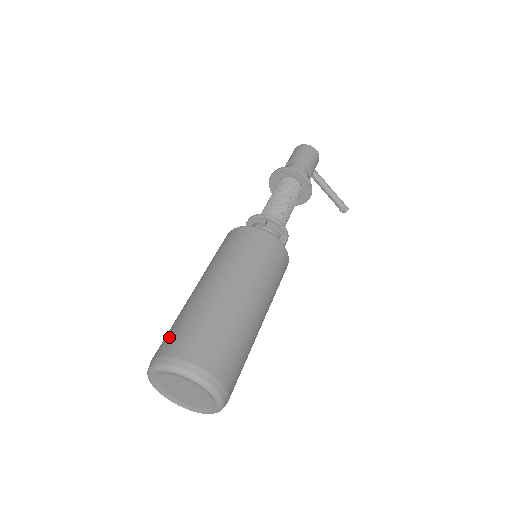
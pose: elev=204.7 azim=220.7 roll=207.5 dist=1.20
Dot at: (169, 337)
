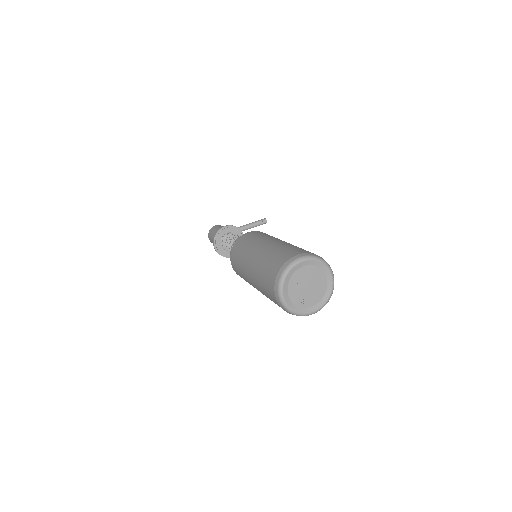
Dot at: (268, 289)
